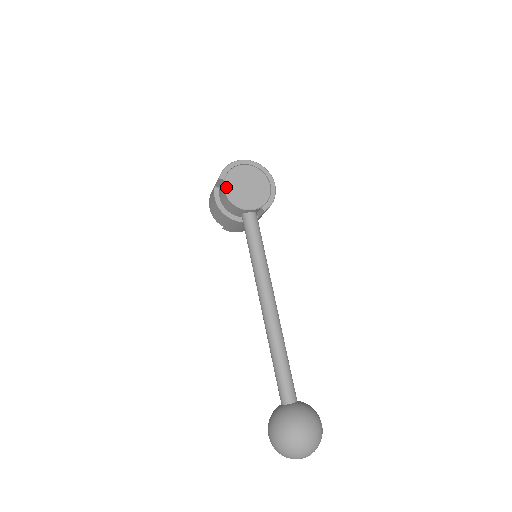
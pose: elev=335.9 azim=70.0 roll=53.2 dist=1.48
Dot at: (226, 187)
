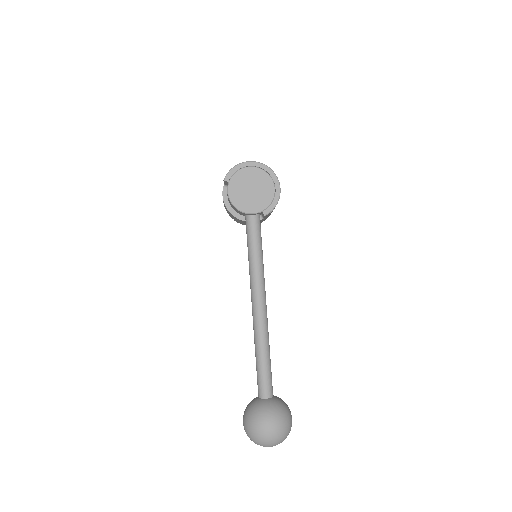
Dot at: (229, 189)
